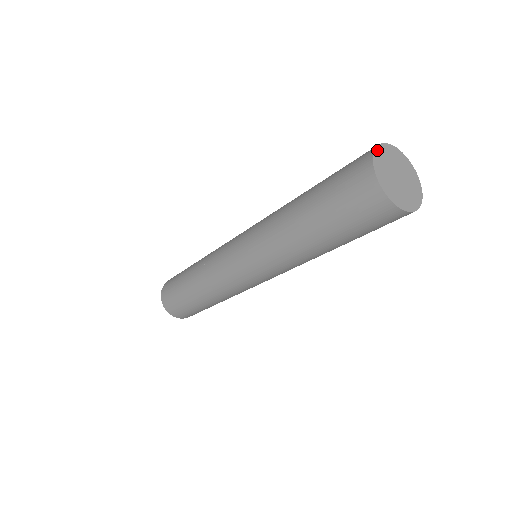
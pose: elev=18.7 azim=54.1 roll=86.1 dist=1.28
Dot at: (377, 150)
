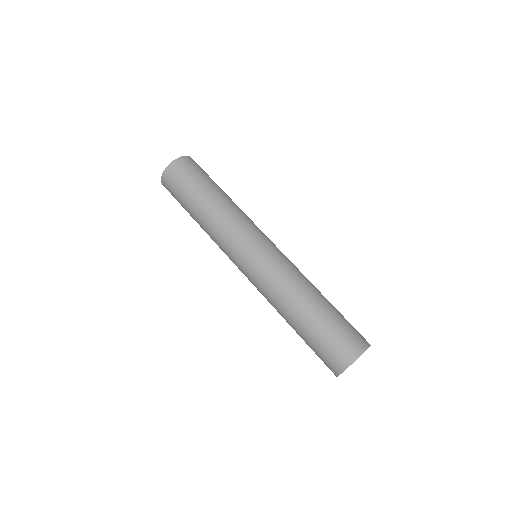
Dot at: occluded
